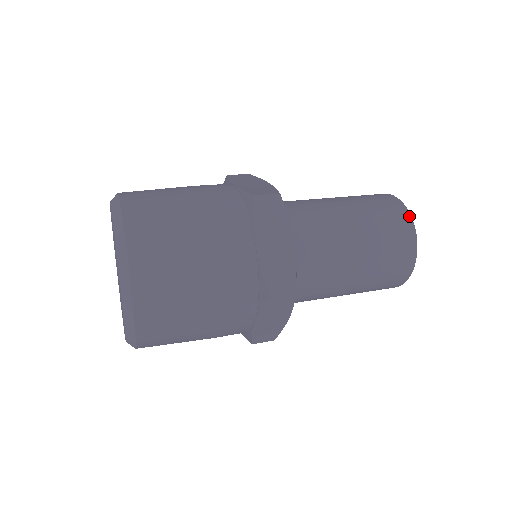
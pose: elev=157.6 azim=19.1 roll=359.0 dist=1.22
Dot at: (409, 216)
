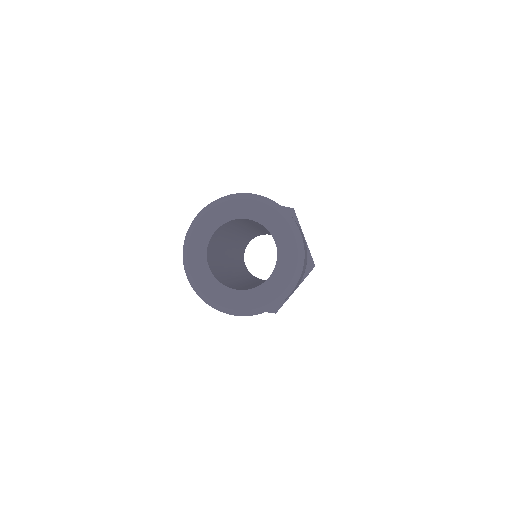
Dot at: occluded
